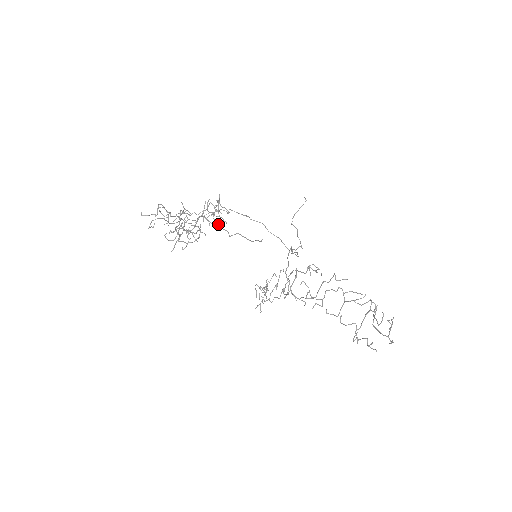
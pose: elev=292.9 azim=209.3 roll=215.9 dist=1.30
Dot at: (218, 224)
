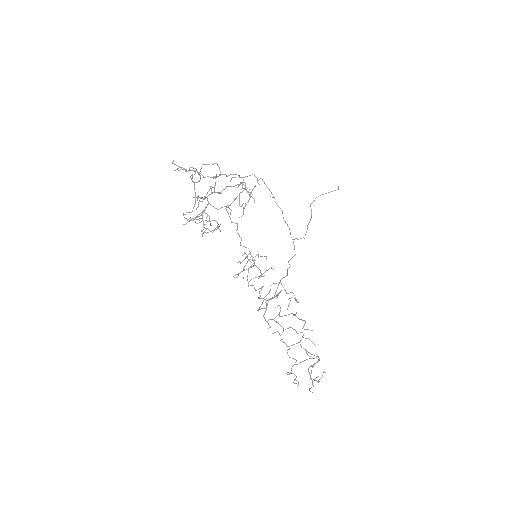
Dot at: (237, 225)
